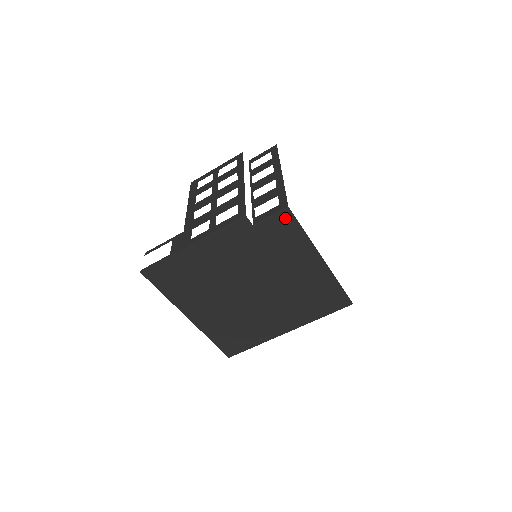
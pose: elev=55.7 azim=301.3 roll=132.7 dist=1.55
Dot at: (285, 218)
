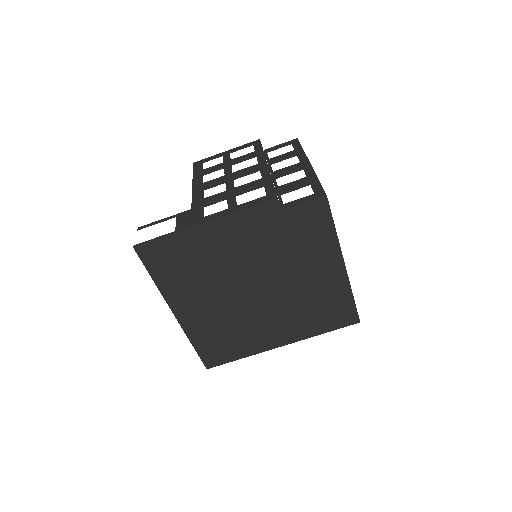
Dot at: (319, 209)
